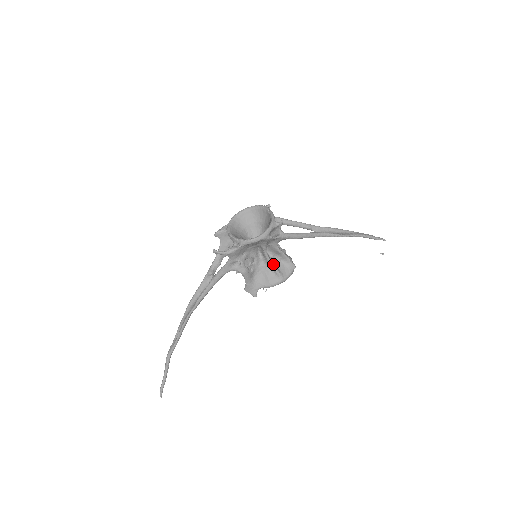
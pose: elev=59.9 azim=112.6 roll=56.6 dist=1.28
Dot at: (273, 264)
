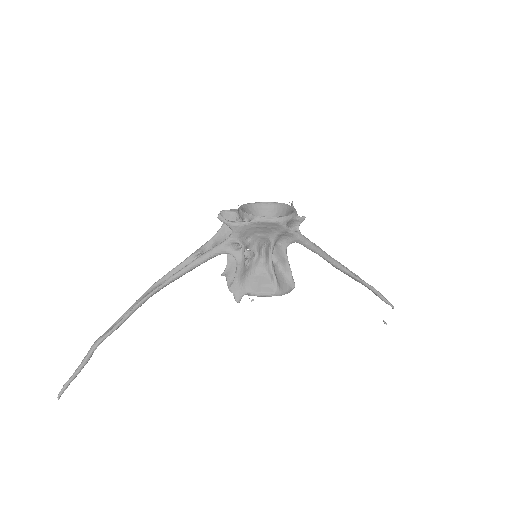
Dot at: (274, 269)
